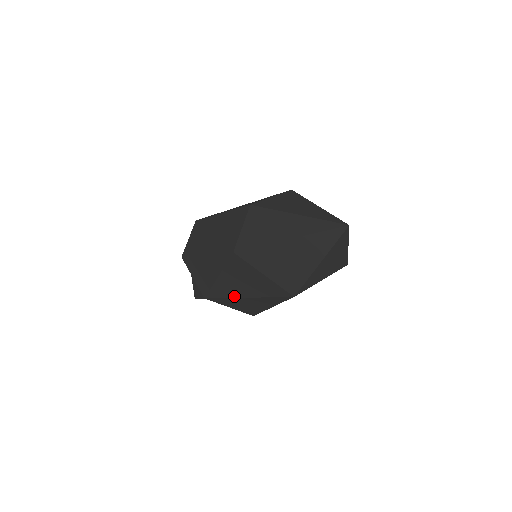
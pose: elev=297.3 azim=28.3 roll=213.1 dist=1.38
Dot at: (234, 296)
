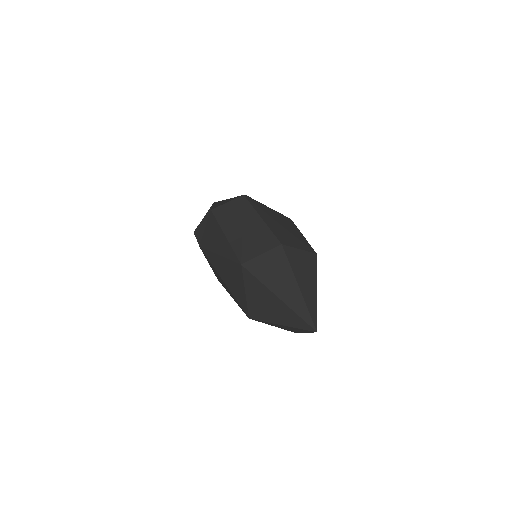
Dot at: (217, 271)
